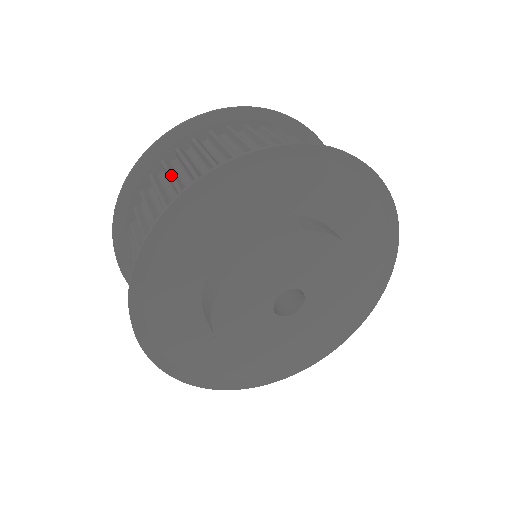
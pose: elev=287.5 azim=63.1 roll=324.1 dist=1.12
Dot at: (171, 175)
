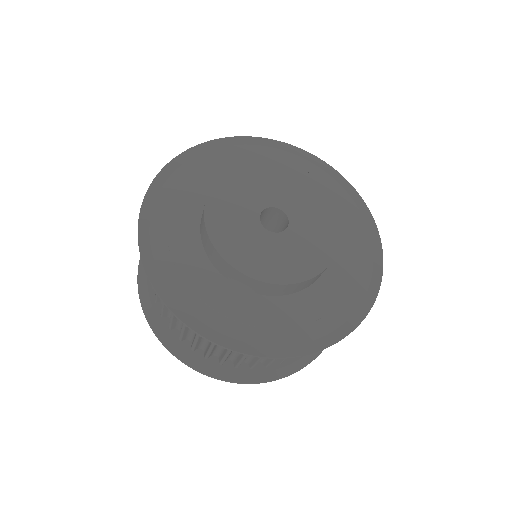
Dot at: occluded
